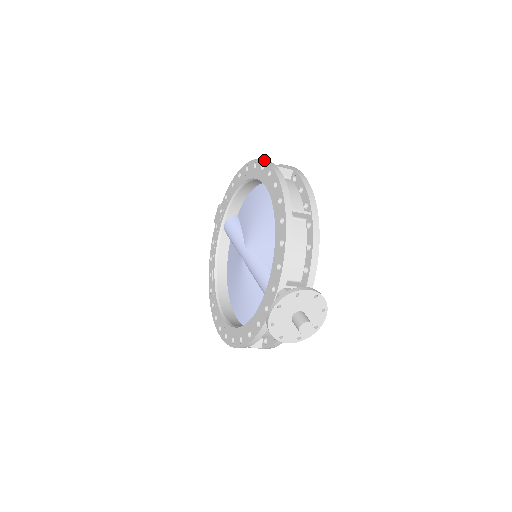
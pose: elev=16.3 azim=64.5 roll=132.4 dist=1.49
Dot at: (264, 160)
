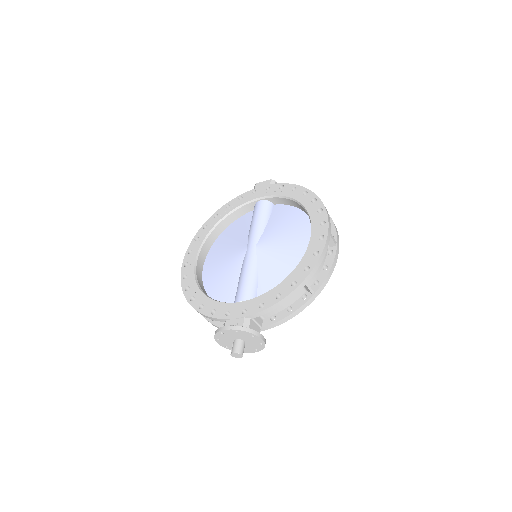
Dot at: (328, 221)
